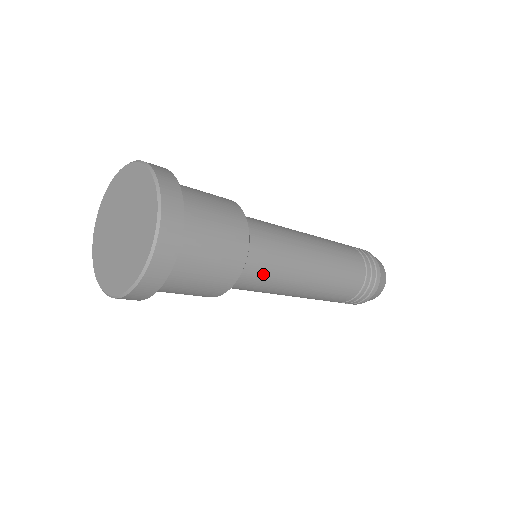
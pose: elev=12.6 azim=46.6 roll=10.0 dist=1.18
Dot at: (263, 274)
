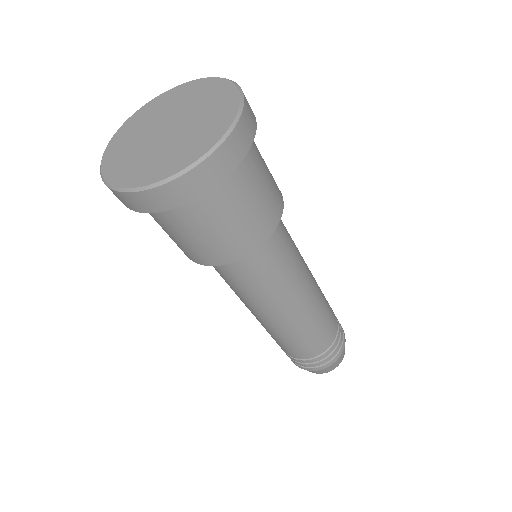
Dot at: (248, 278)
